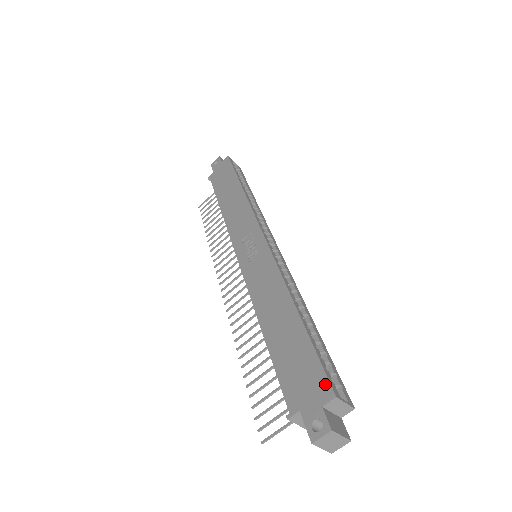
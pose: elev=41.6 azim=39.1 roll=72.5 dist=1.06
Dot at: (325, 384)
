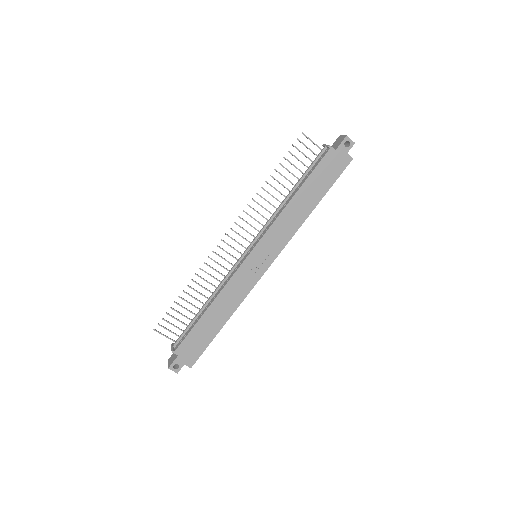
Dot at: (194, 361)
